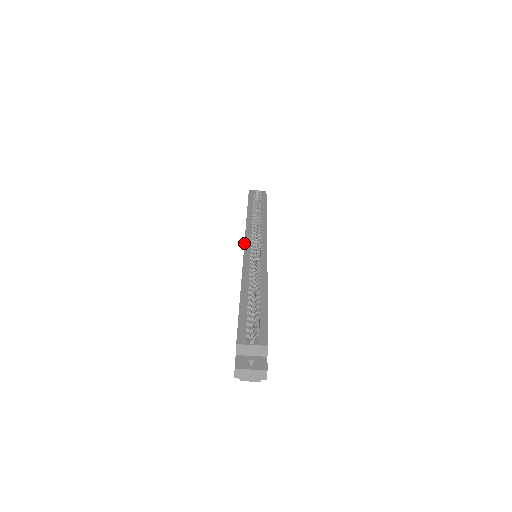
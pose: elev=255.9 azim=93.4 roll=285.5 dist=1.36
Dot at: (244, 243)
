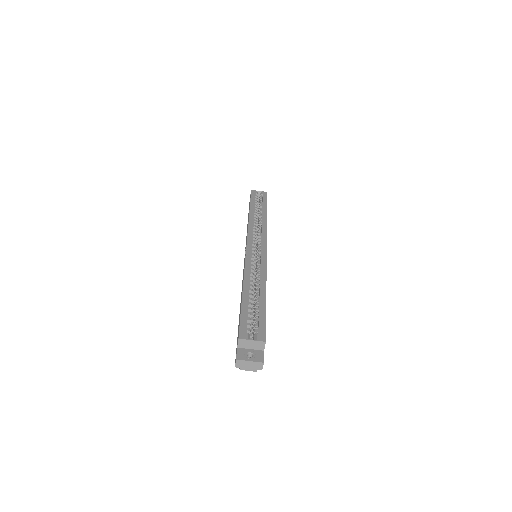
Dot at: (246, 244)
